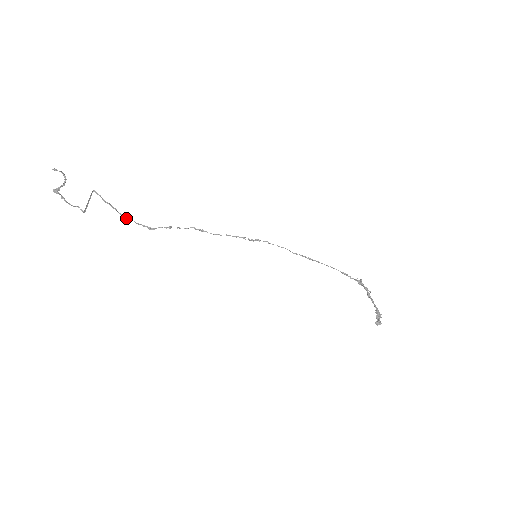
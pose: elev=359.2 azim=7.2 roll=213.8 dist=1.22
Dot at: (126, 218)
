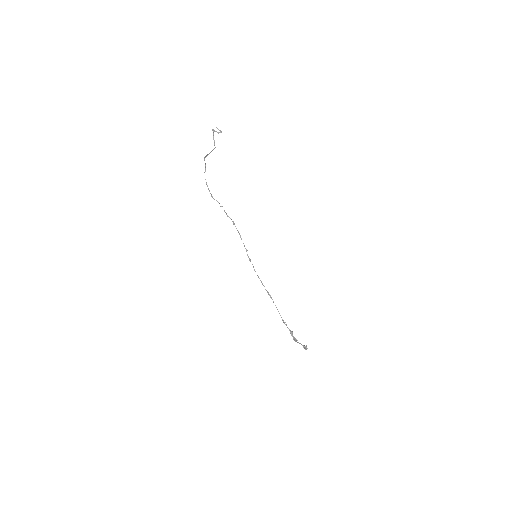
Dot at: (206, 182)
